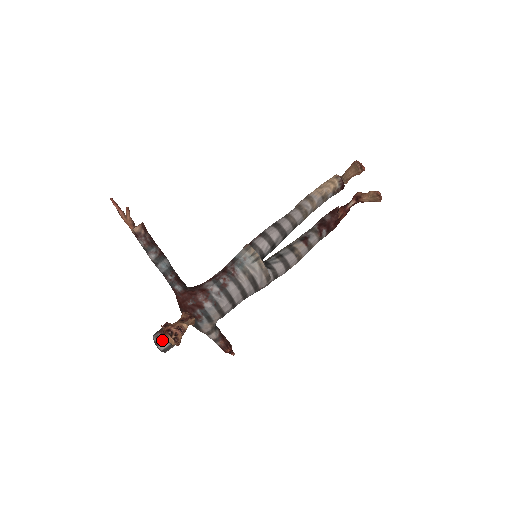
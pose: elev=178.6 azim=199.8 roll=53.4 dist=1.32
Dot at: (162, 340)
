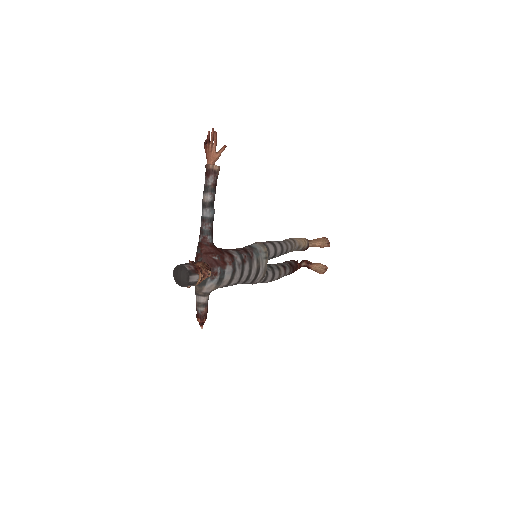
Dot at: (195, 272)
